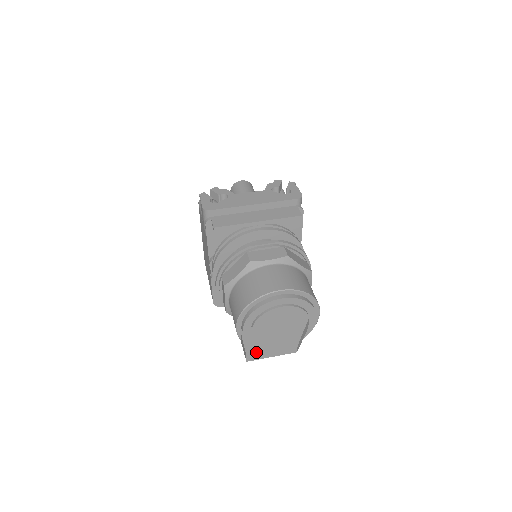
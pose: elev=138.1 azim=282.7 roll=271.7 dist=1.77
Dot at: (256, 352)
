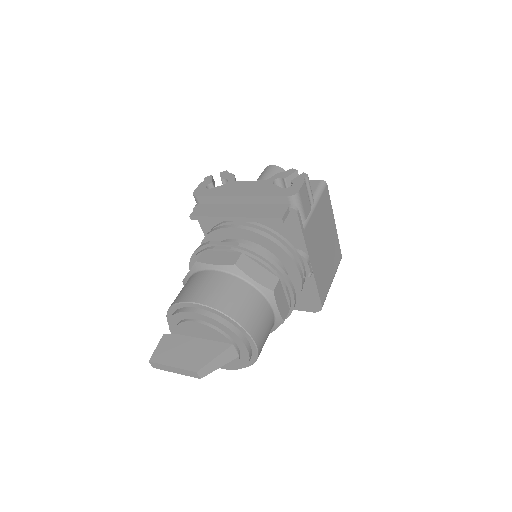
Dot at: (158, 361)
